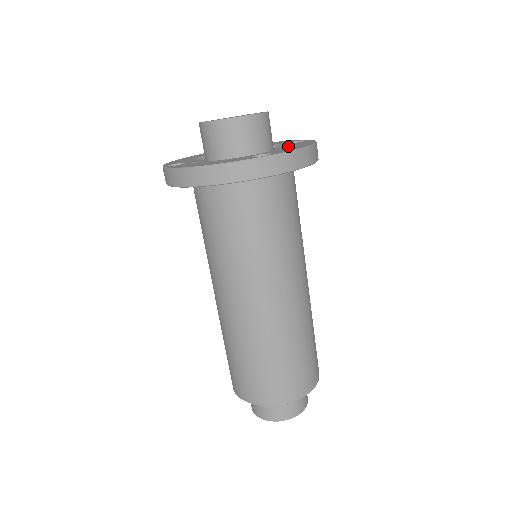
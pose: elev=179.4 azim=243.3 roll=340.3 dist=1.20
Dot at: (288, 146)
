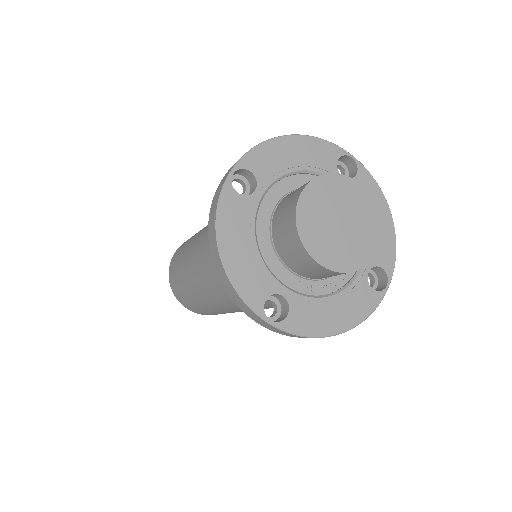
Dot at: occluded
